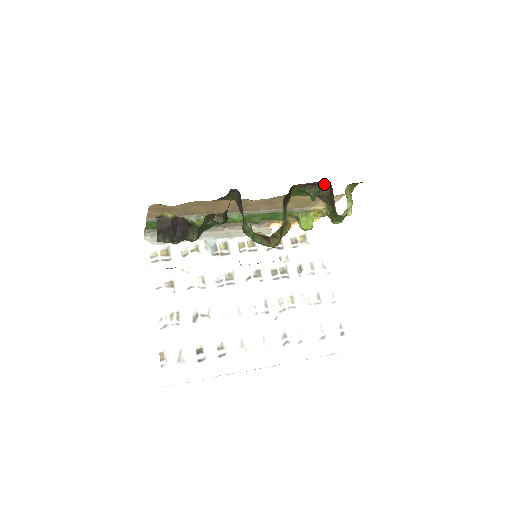
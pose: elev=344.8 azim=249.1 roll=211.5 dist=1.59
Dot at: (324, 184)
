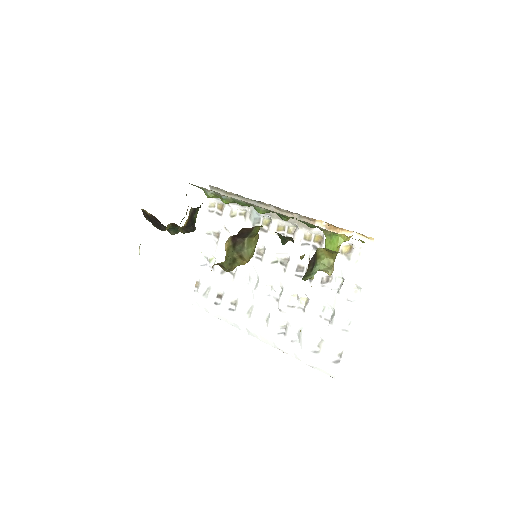
Dot at: occluded
